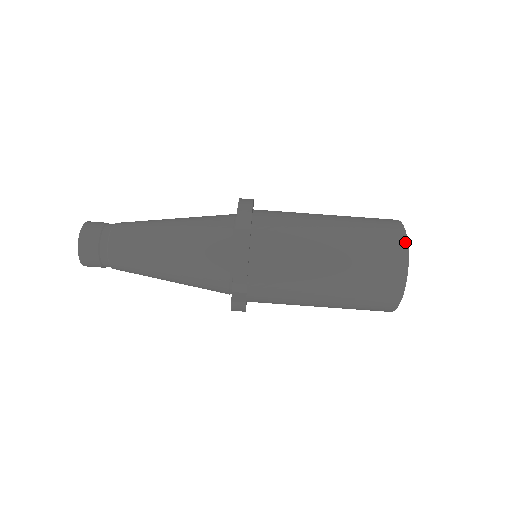
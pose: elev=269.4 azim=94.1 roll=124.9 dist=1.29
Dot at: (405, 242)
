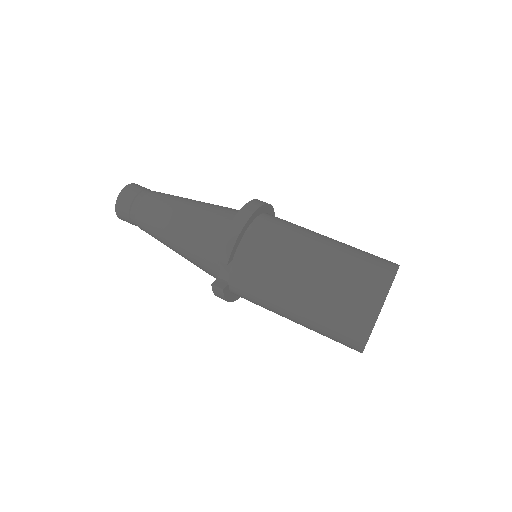
Dot at: (388, 284)
